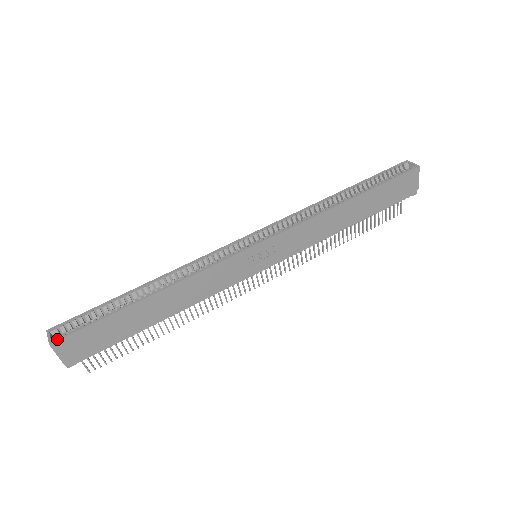
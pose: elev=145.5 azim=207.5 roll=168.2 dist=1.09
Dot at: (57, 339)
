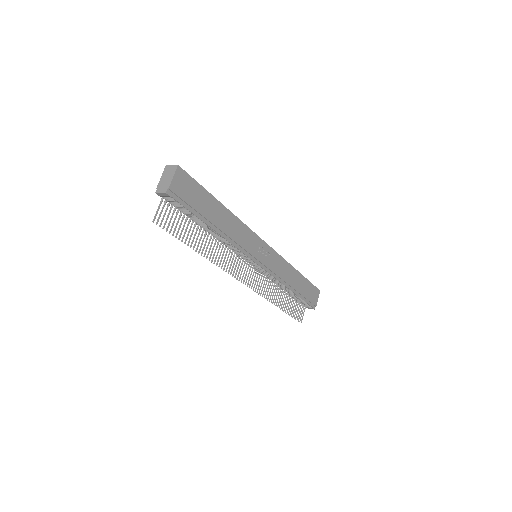
Dot at: (181, 168)
